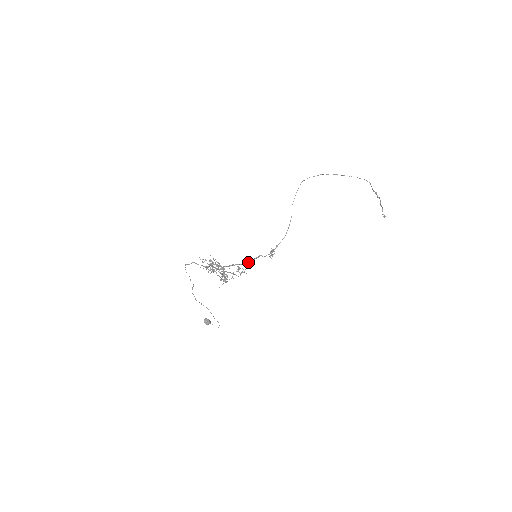
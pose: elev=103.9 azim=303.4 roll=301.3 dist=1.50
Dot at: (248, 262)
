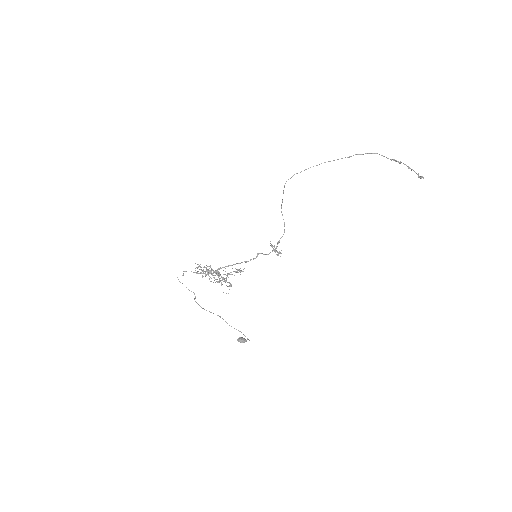
Dot at: (245, 261)
